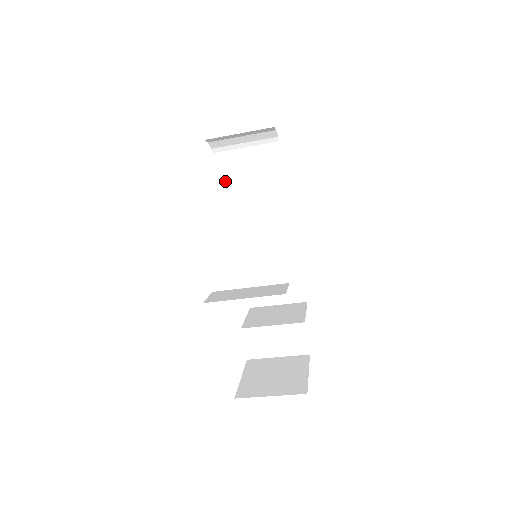
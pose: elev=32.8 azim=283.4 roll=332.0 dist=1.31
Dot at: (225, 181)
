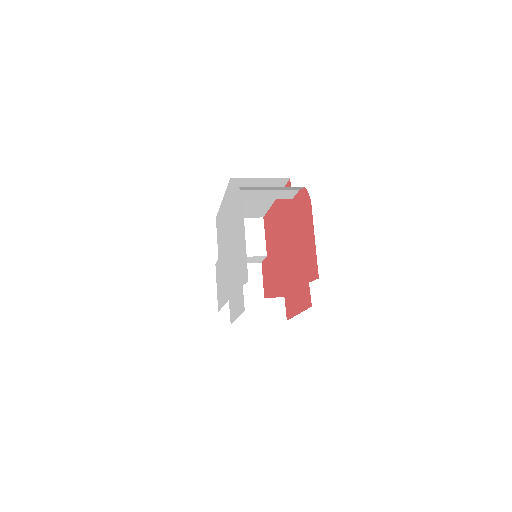
Dot at: occluded
